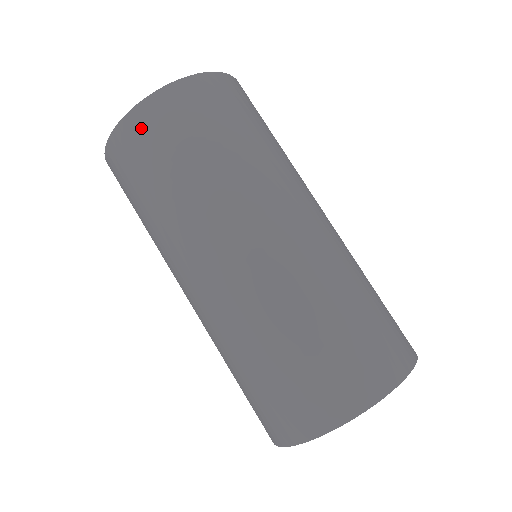
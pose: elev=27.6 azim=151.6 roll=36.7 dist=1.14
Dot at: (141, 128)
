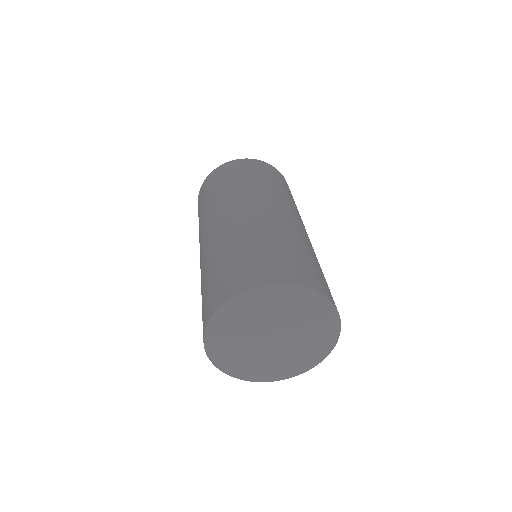
Dot at: (248, 163)
